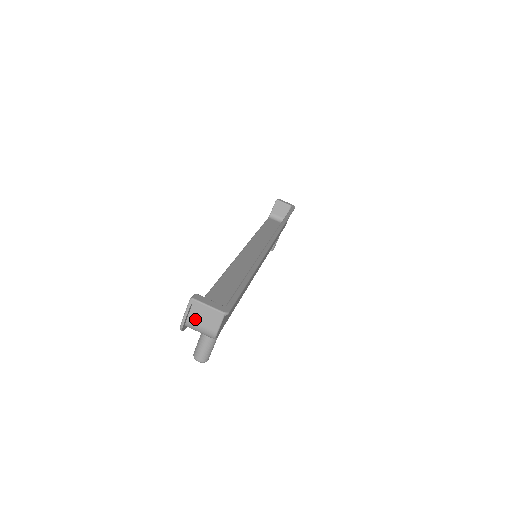
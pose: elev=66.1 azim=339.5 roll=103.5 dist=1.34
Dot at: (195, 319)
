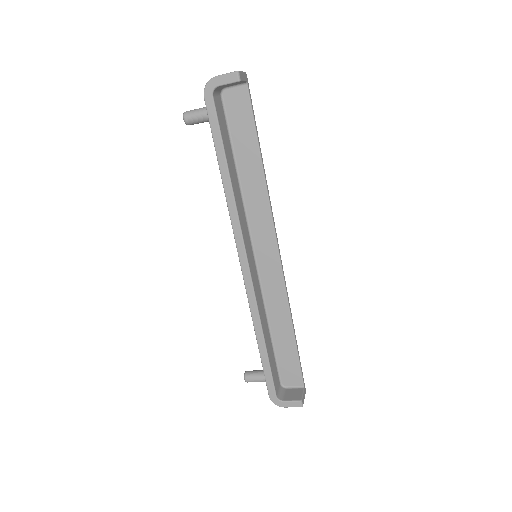
Dot at: occluded
